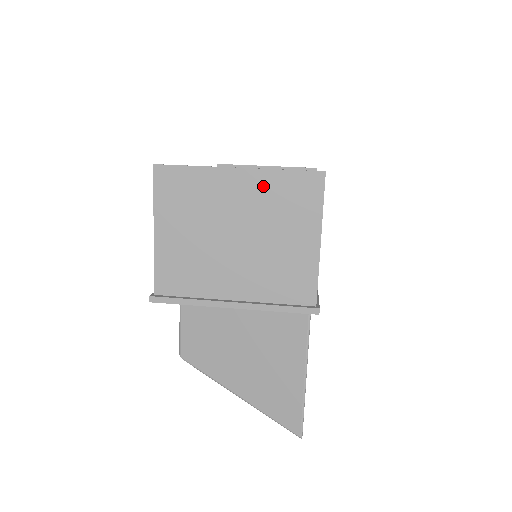
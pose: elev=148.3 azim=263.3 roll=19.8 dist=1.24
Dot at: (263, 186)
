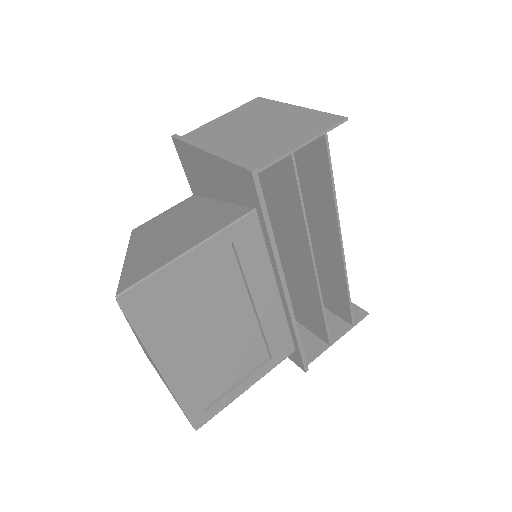
Dot at: (302, 115)
